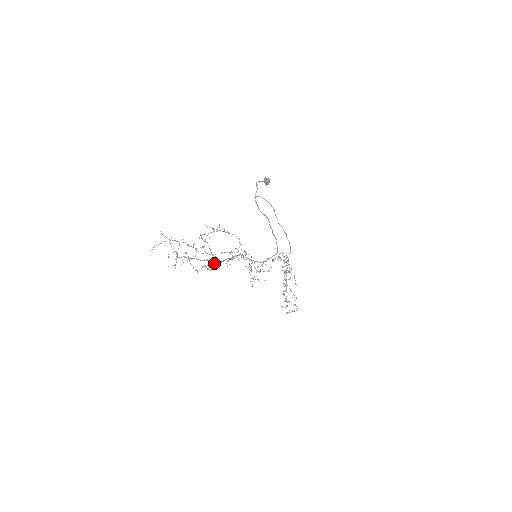
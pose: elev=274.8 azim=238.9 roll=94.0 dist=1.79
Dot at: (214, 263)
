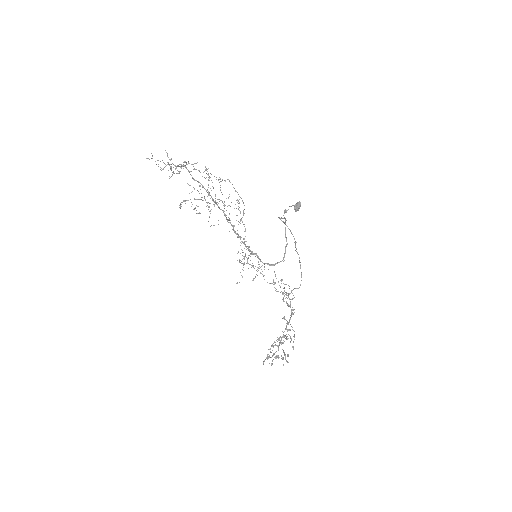
Dot at: occluded
